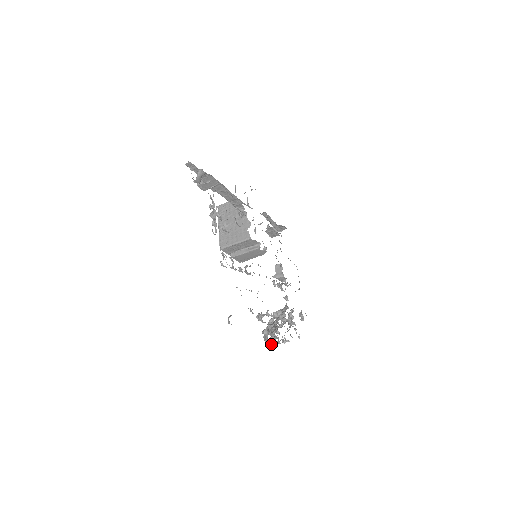
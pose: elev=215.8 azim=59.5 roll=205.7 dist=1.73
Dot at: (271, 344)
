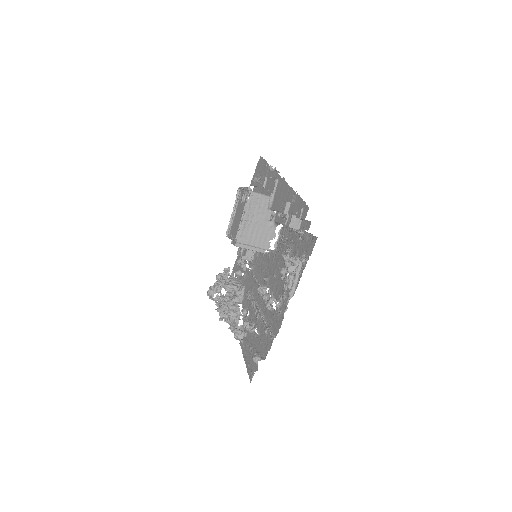
Dot at: (220, 320)
